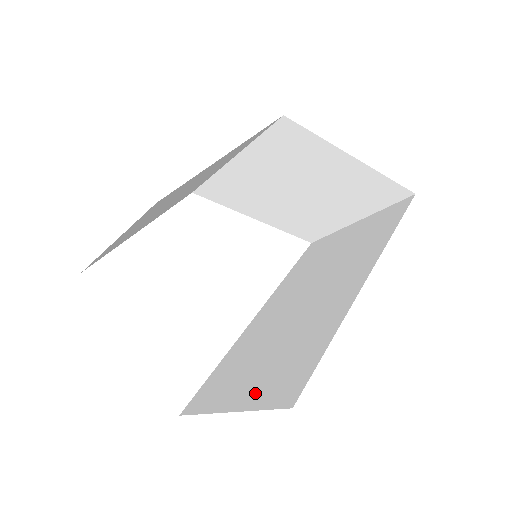
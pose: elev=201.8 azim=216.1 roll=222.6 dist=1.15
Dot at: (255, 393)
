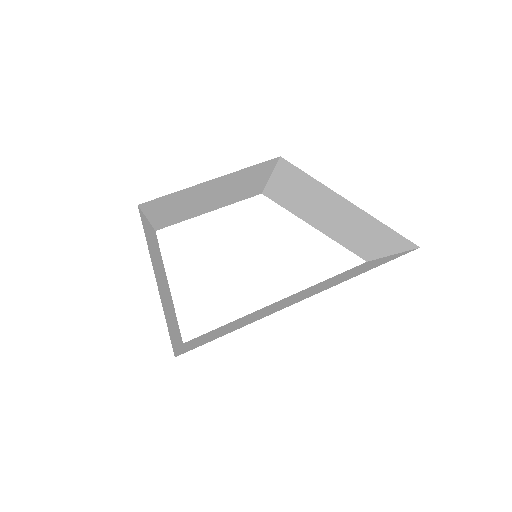
Dot at: occluded
